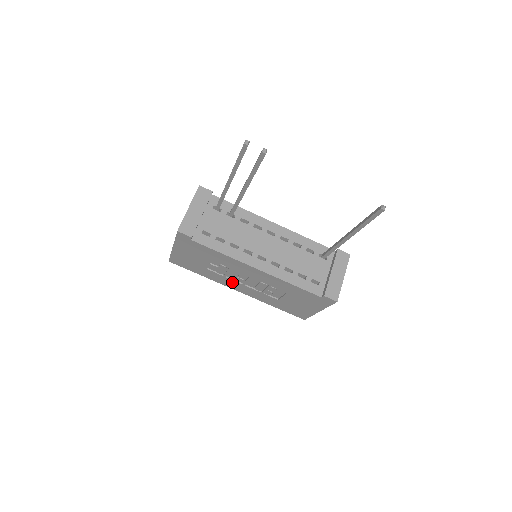
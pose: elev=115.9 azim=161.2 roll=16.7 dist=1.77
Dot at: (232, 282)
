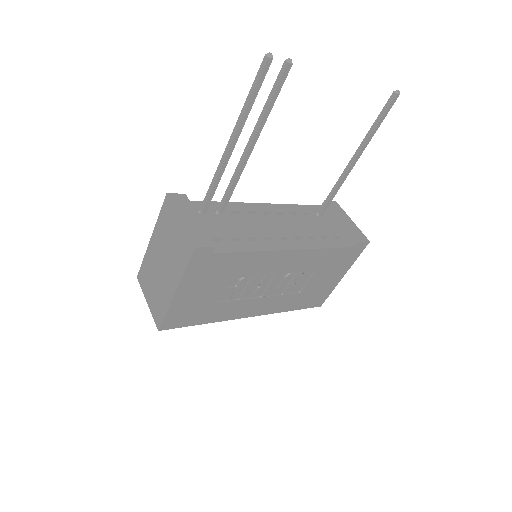
Dot at: (247, 304)
